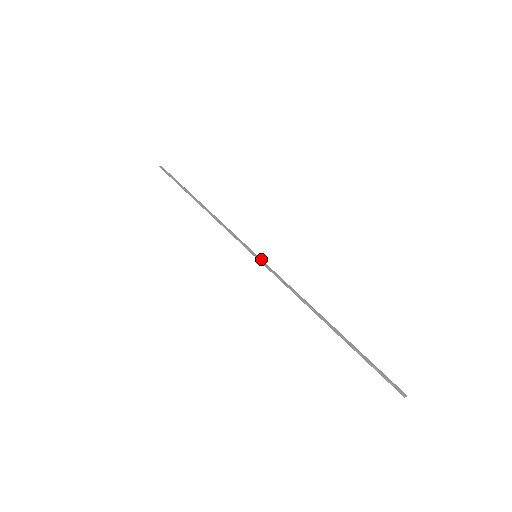
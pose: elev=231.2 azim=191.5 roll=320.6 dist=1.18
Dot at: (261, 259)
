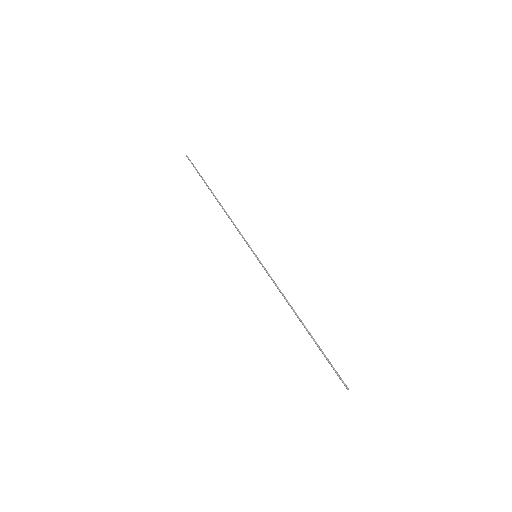
Dot at: occluded
